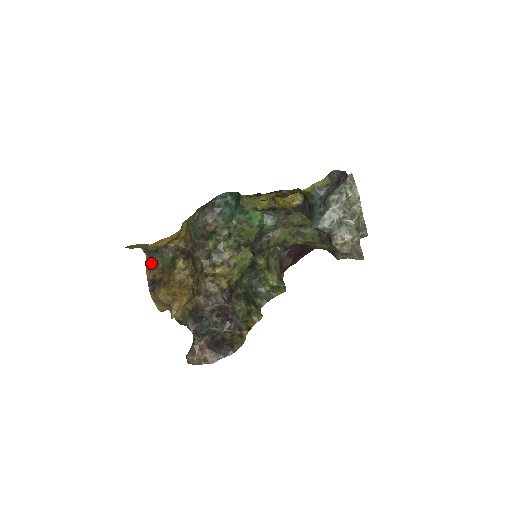
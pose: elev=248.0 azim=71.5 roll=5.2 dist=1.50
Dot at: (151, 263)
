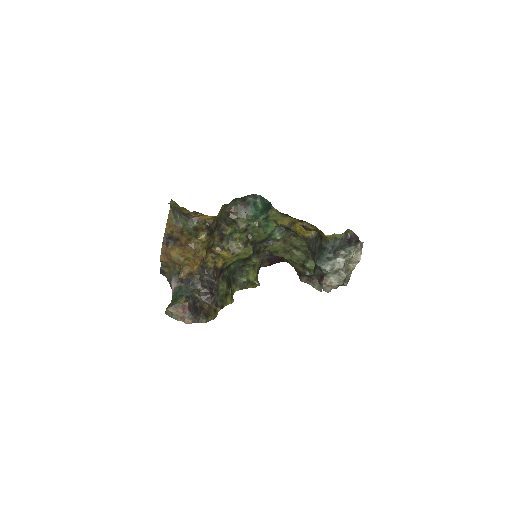
Dot at: (173, 219)
